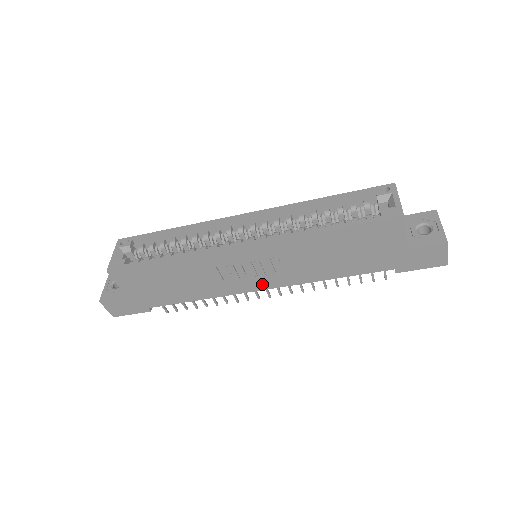
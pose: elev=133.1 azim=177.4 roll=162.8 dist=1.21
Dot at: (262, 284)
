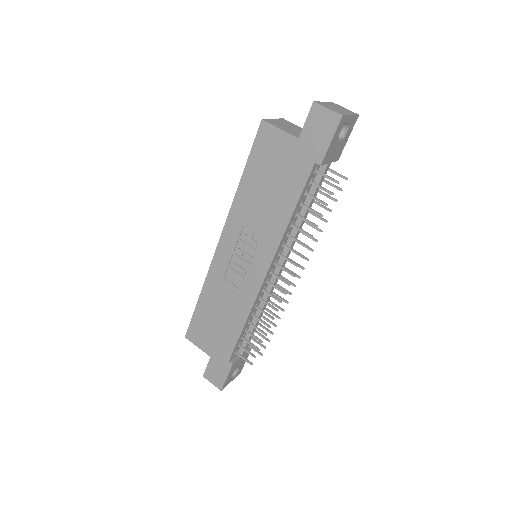
Dot at: (260, 269)
